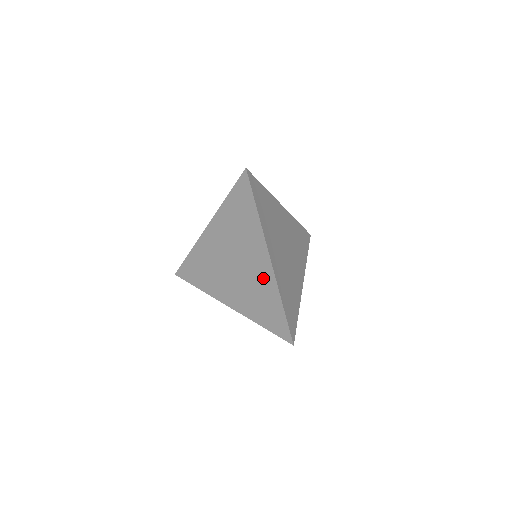
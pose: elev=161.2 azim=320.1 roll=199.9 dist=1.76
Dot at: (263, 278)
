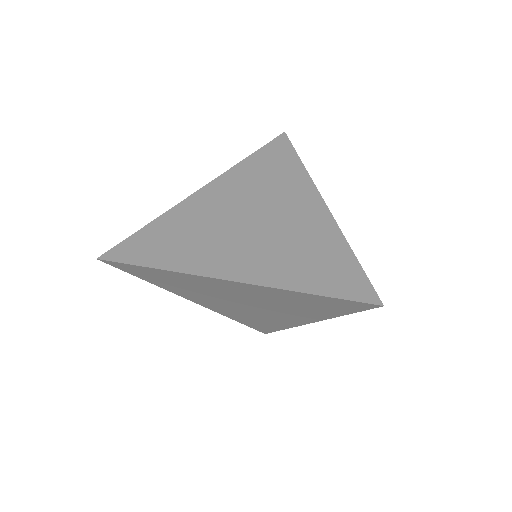
Dot at: (312, 225)
